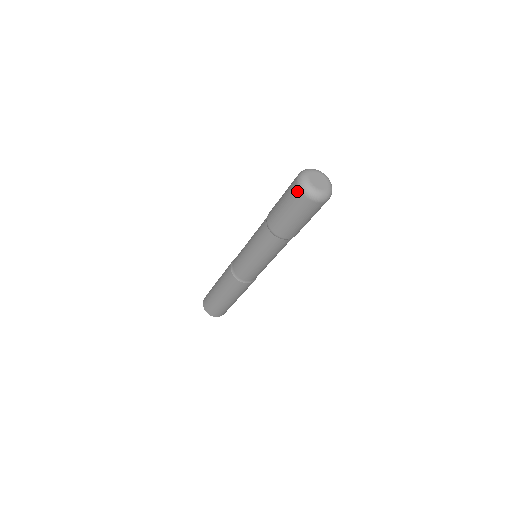
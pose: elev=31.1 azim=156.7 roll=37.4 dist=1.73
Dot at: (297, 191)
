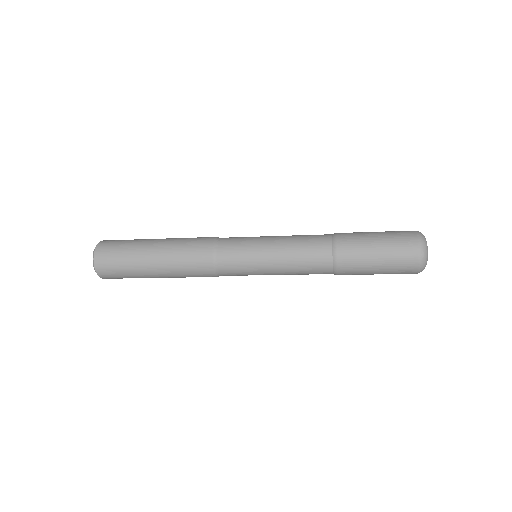
Dot at: (414, 242)
